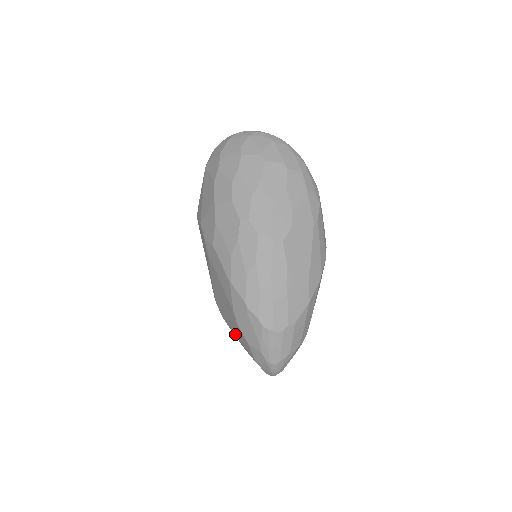
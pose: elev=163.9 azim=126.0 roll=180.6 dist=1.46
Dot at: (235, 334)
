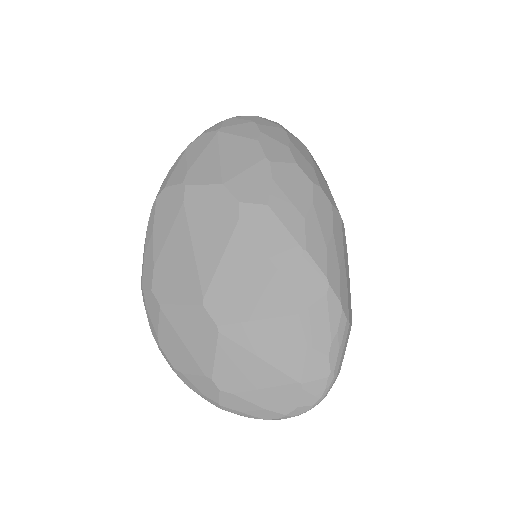
Dot at: (252, 349)
